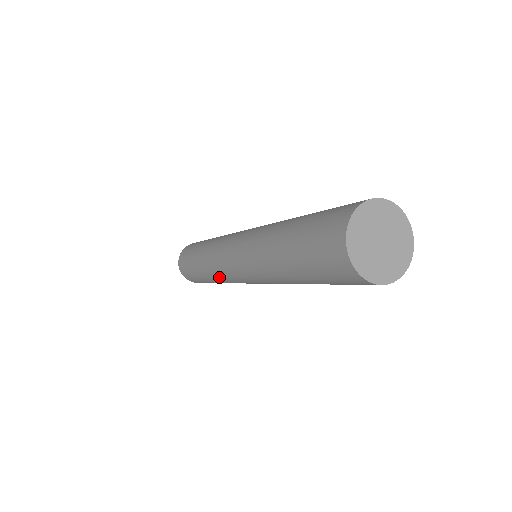
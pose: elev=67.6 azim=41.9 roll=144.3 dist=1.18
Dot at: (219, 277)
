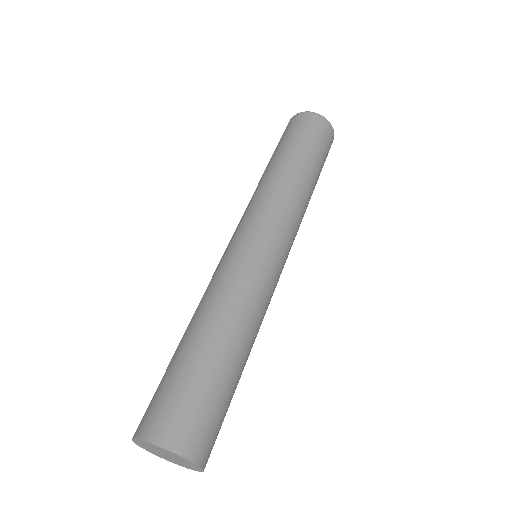
Dot at: occluded
